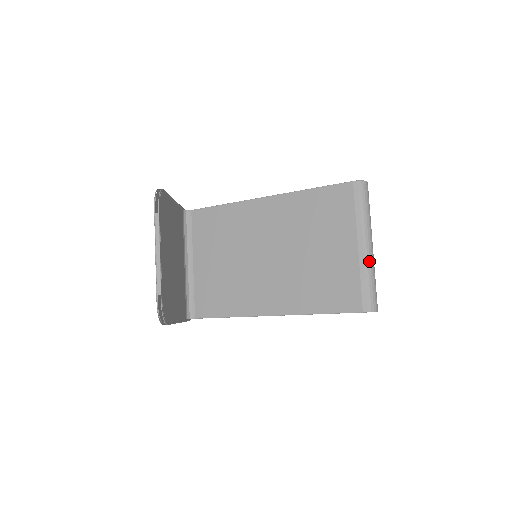
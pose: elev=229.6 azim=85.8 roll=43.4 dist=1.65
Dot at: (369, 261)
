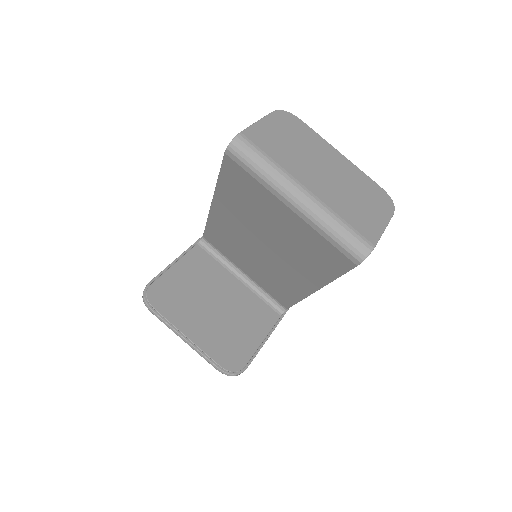
Dot at: (313, 215)
